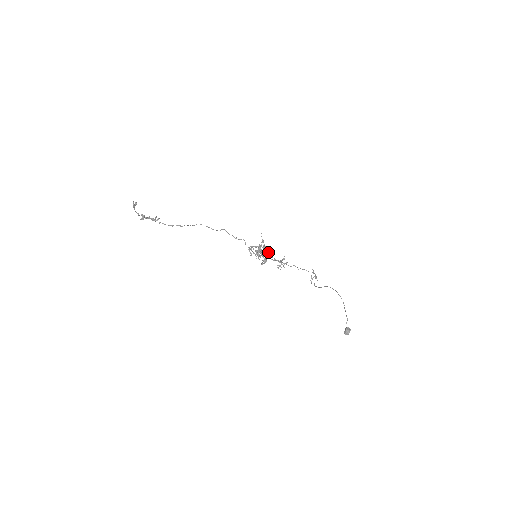
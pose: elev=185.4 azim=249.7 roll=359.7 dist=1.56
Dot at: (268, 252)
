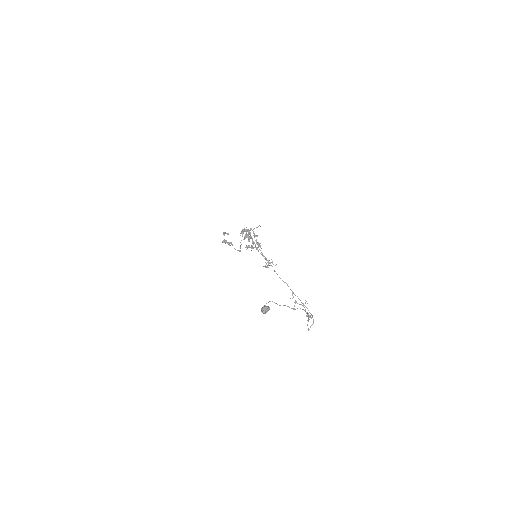
Dot at: (258, 243)
